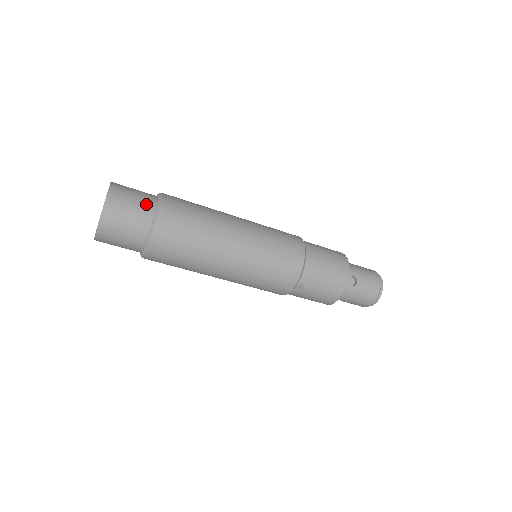
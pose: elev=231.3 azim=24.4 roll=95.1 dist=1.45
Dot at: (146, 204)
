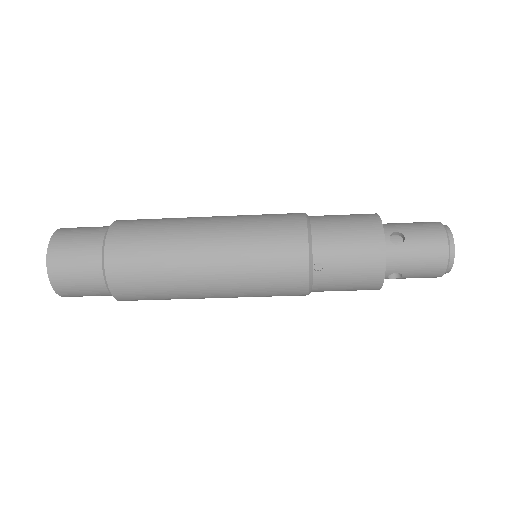
Dot at: (96, 232)
